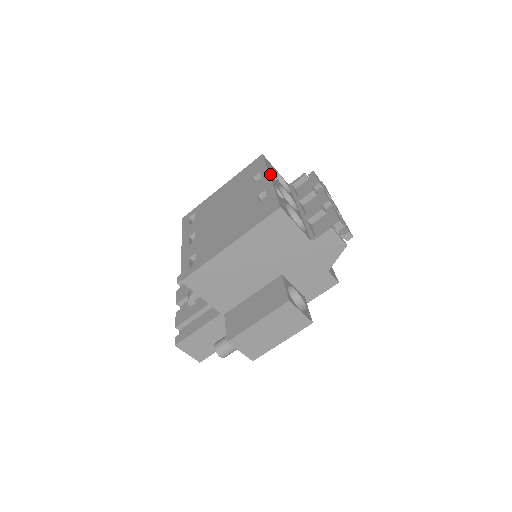
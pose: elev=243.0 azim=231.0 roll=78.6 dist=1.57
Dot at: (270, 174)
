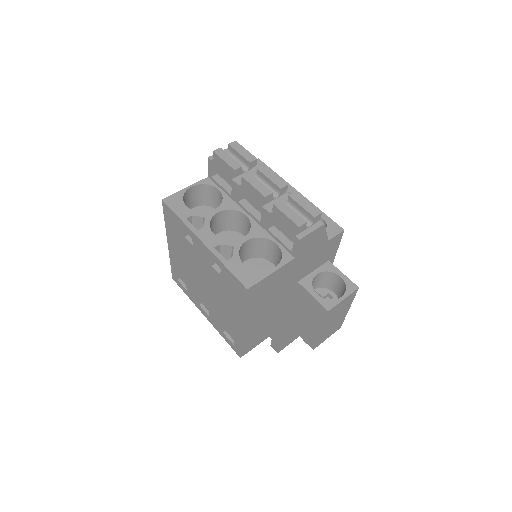
Dot at: (195, 231)
